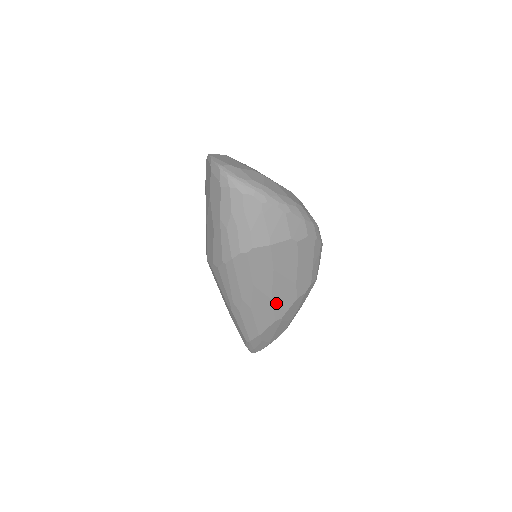
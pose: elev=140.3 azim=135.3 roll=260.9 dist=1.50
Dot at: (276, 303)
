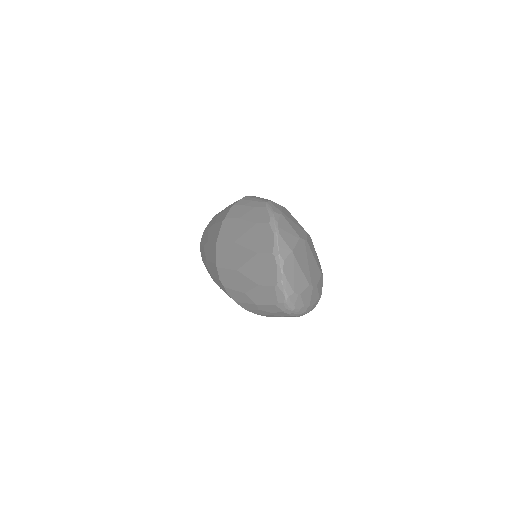
Dot at: occluded
